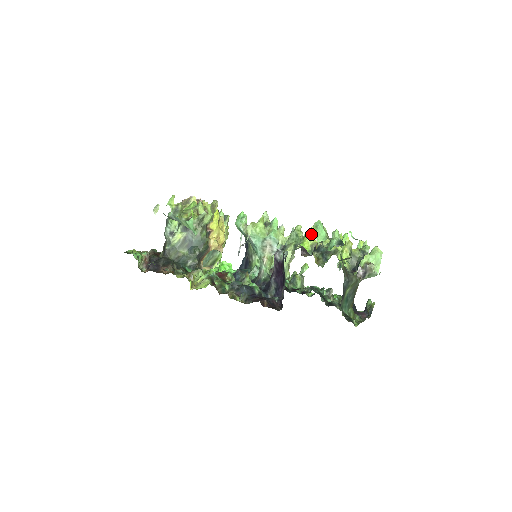
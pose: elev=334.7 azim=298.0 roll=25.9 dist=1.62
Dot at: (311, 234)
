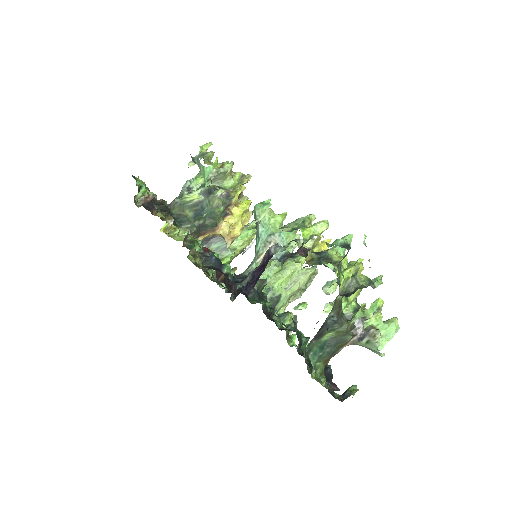
Dot at: (319, 225)
